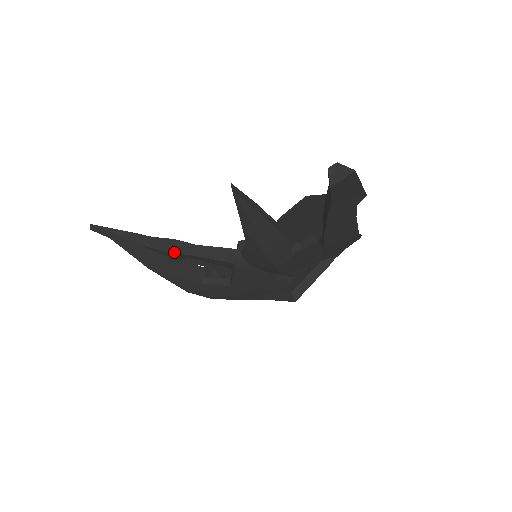
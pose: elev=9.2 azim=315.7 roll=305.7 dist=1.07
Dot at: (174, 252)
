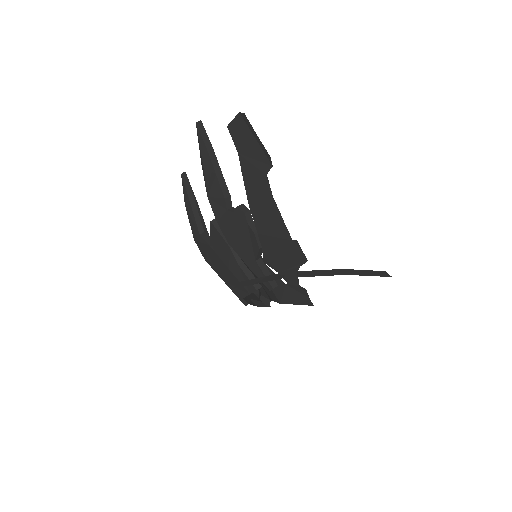
Dot at: occluded
